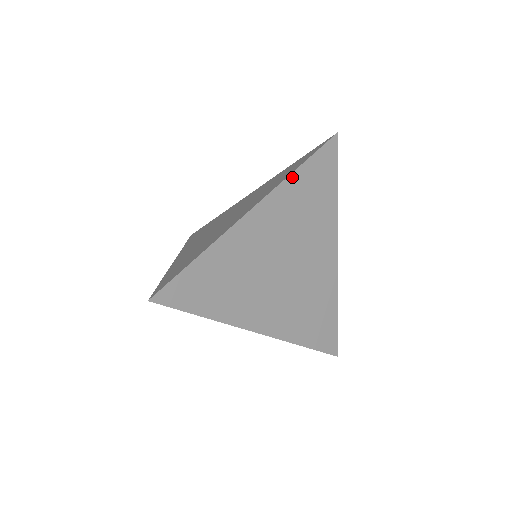
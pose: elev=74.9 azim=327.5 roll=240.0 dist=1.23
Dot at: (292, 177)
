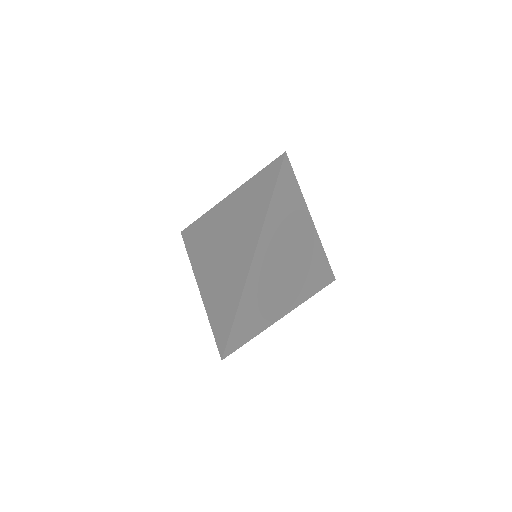
Dot at: (269, 213)
